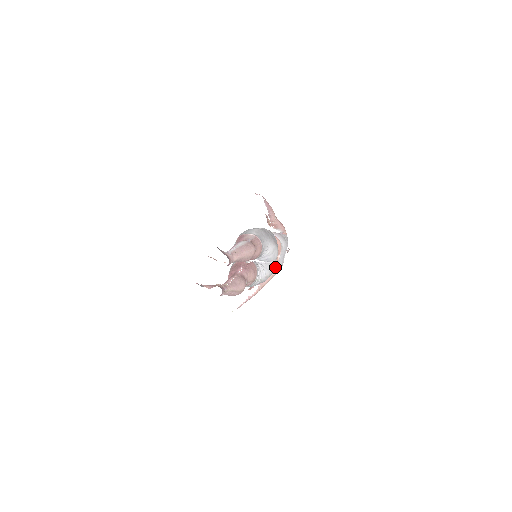
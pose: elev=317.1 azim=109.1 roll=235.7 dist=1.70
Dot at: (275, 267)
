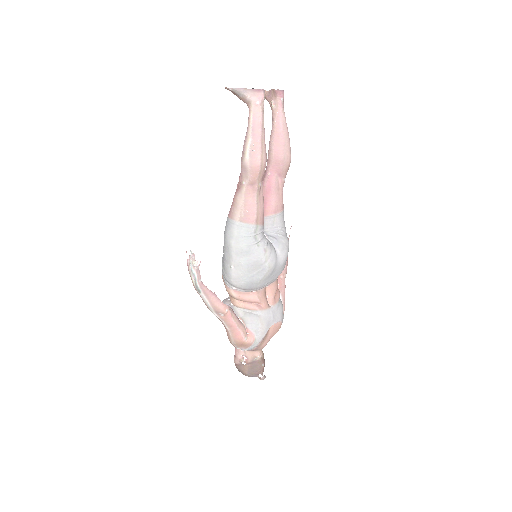
Dot at: (259, 314)
